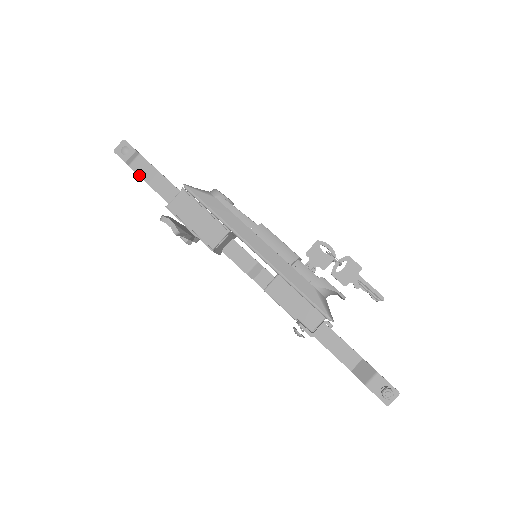
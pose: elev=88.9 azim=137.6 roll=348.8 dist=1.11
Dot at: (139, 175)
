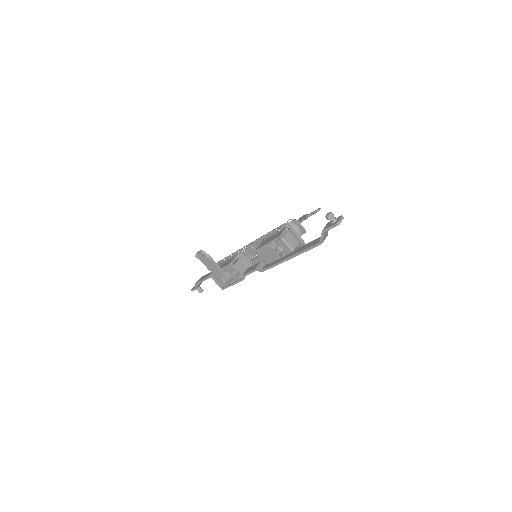
Dot at: (199, 281)
